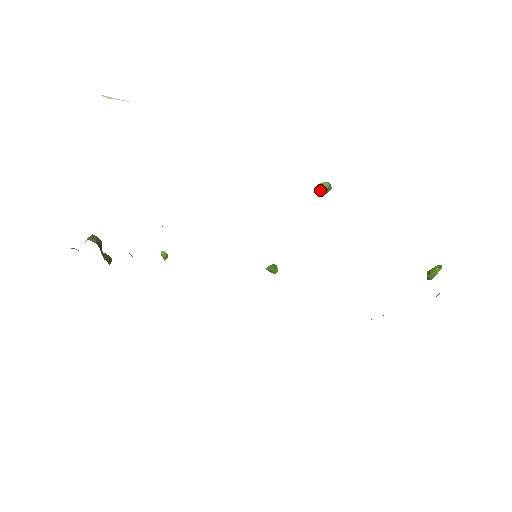
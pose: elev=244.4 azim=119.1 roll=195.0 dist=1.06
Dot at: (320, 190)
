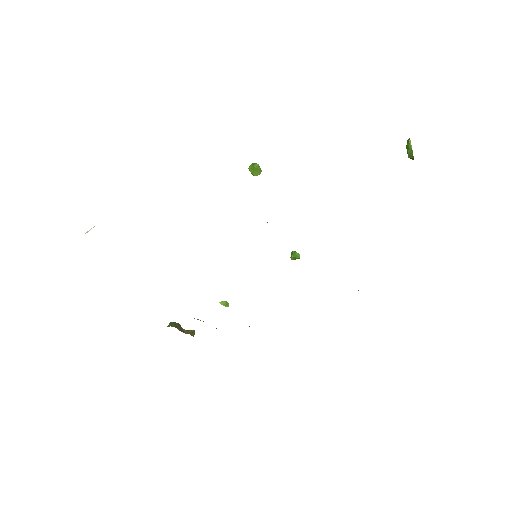
Dot at: (253, 173)
